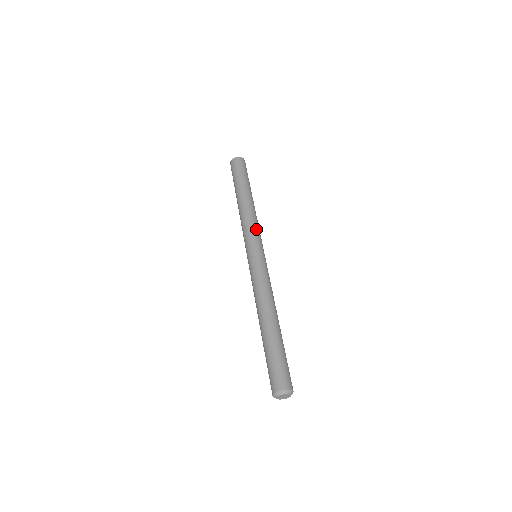
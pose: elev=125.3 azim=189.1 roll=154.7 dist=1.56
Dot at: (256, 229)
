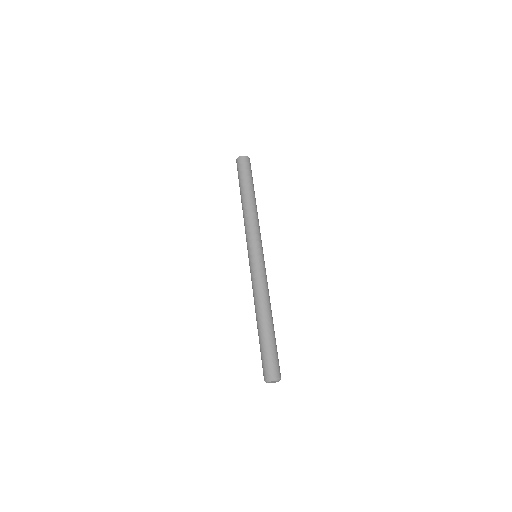
Dot at: occluded
